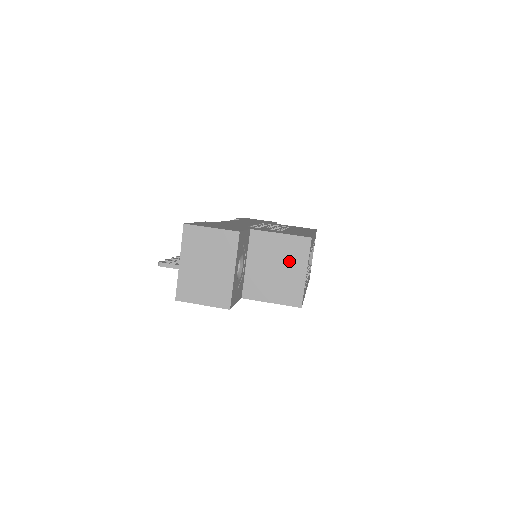
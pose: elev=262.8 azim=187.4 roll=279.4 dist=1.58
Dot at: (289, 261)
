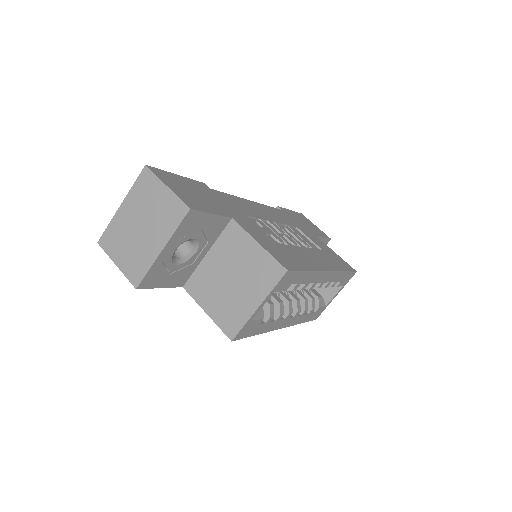
Dot at: (249, 280)
